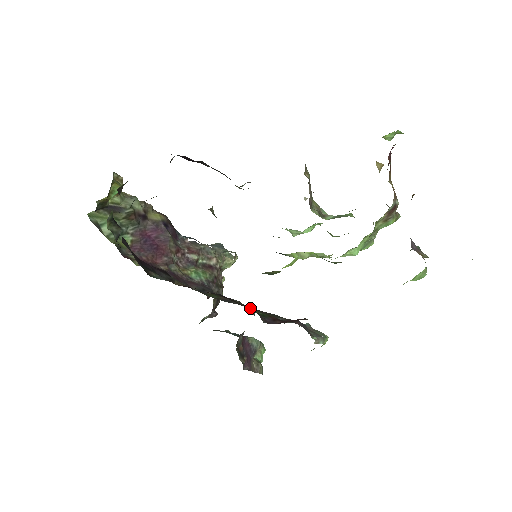
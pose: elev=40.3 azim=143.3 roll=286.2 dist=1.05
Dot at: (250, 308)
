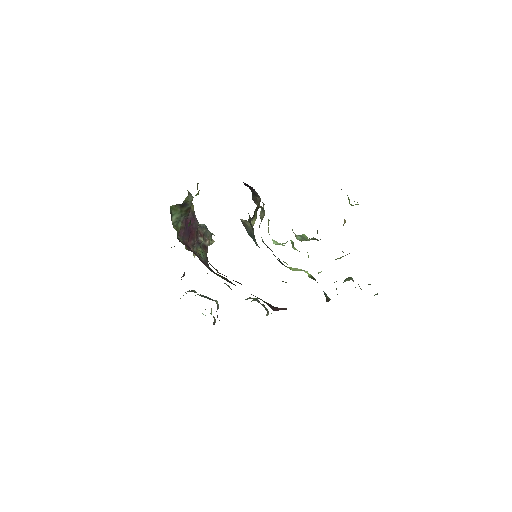
Dot at: occluded
